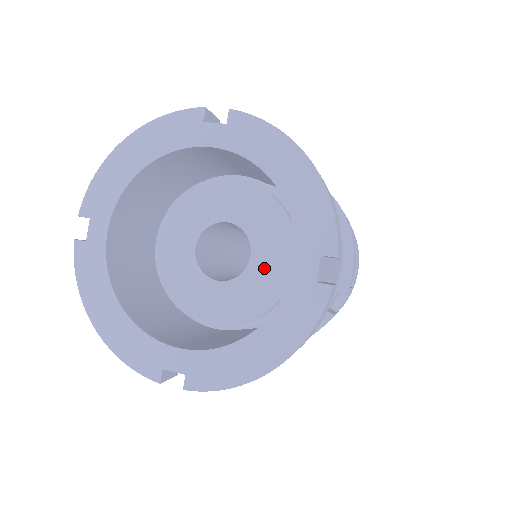
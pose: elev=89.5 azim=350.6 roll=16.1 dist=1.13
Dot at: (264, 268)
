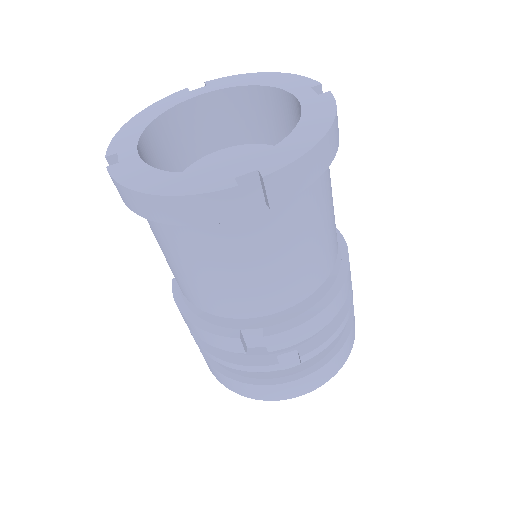
Dot at: occluded
